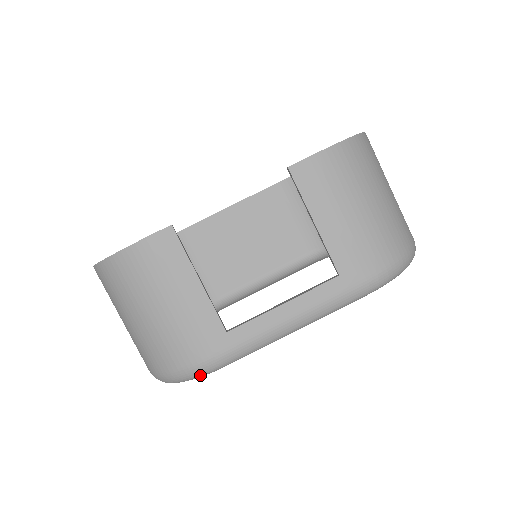
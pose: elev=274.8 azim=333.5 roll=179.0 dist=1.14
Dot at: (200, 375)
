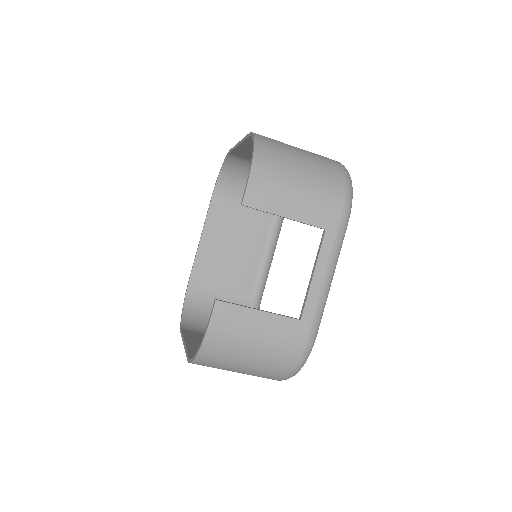
Dot at: (309, 354)
